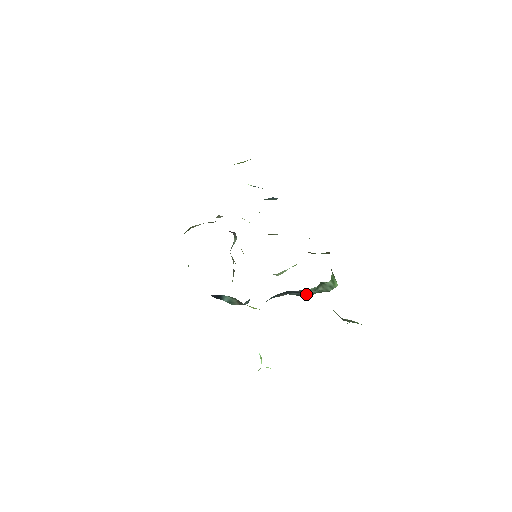
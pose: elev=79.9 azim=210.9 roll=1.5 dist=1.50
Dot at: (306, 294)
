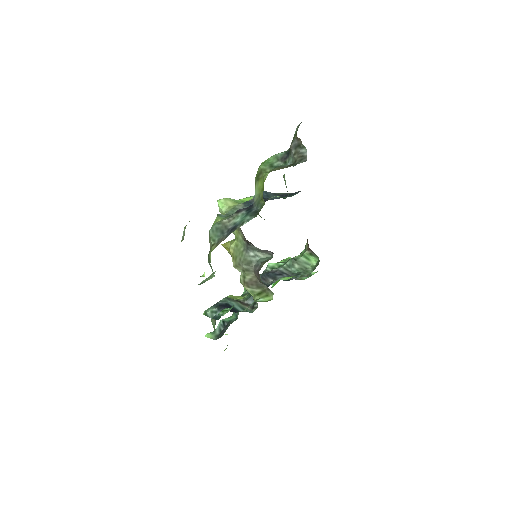
Dot at: (289, 275)
